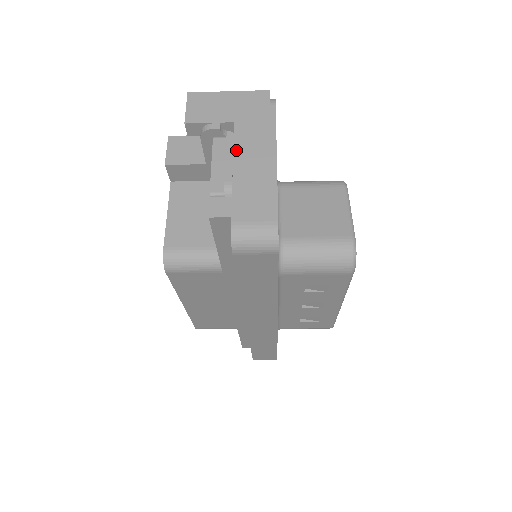
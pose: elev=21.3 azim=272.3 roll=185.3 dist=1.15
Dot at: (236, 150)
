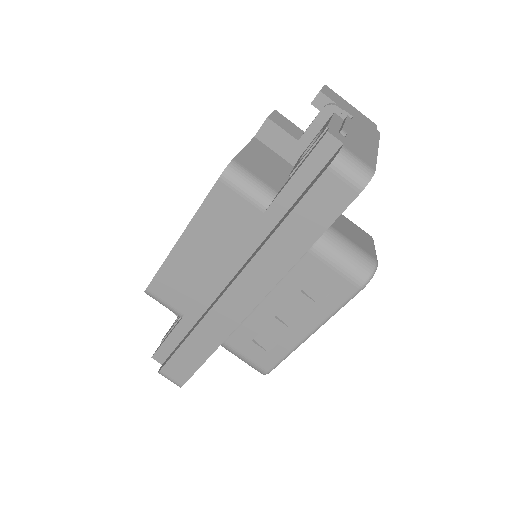
Dot at: (352, 125)
